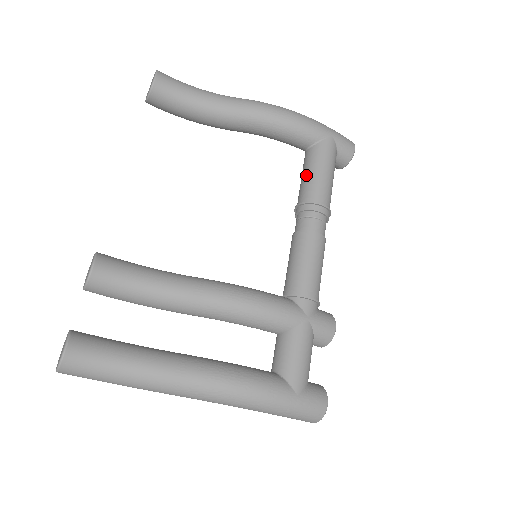
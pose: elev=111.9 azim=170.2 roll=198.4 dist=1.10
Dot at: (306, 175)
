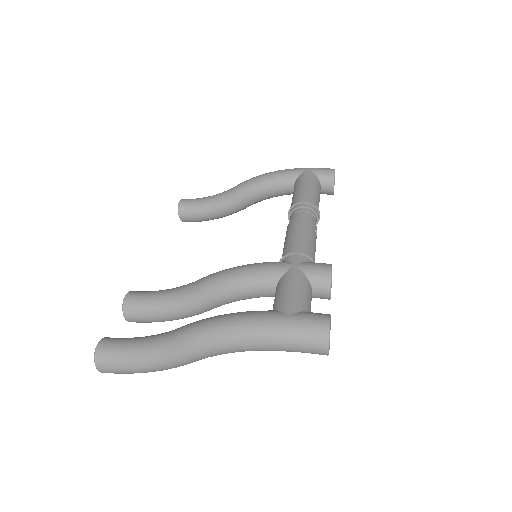
Dot at: (292, 198)
